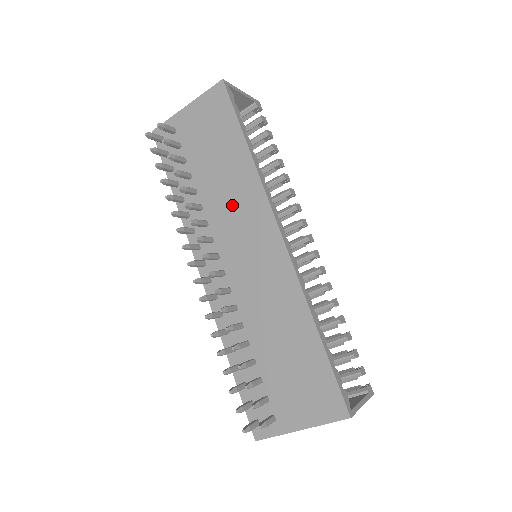
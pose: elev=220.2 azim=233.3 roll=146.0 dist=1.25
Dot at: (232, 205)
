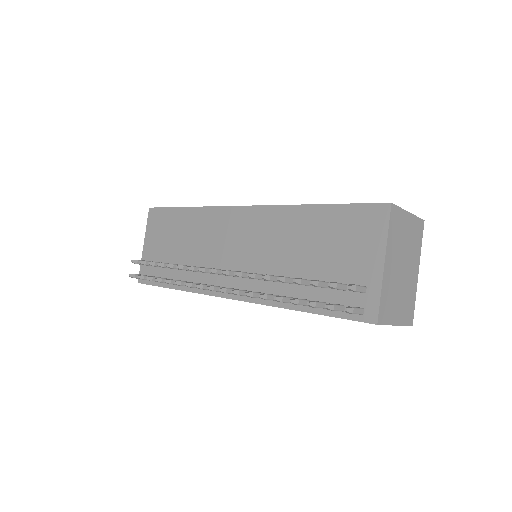
Dot at: (206, 239)
